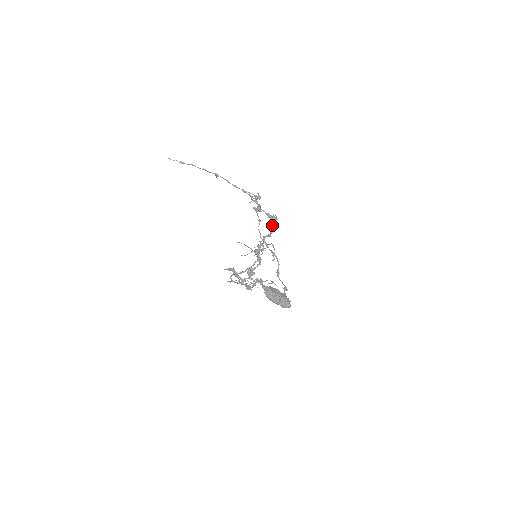
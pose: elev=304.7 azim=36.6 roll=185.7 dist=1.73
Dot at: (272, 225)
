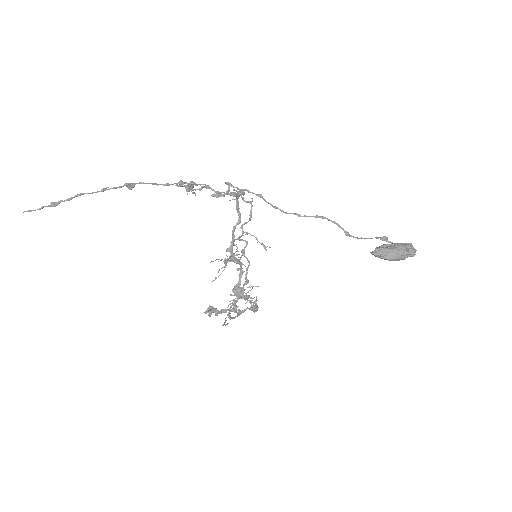
Dot at: (248, 202)
